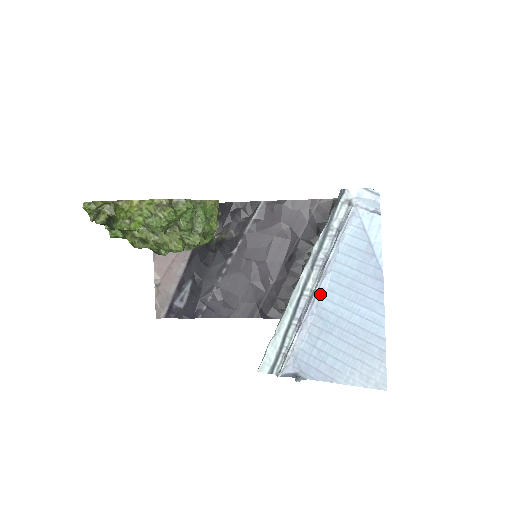
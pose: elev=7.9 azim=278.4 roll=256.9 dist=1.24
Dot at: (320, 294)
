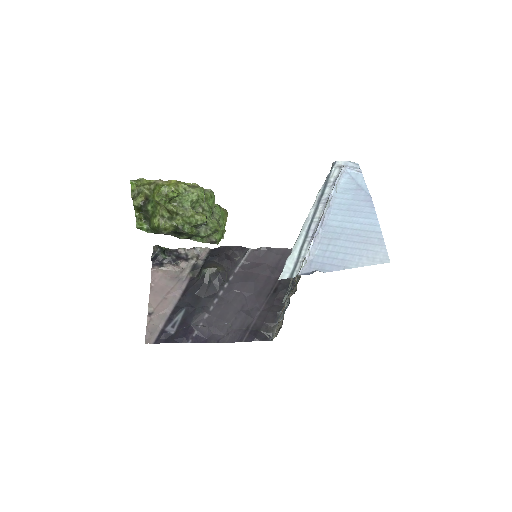
Dot at: (326, 218)
